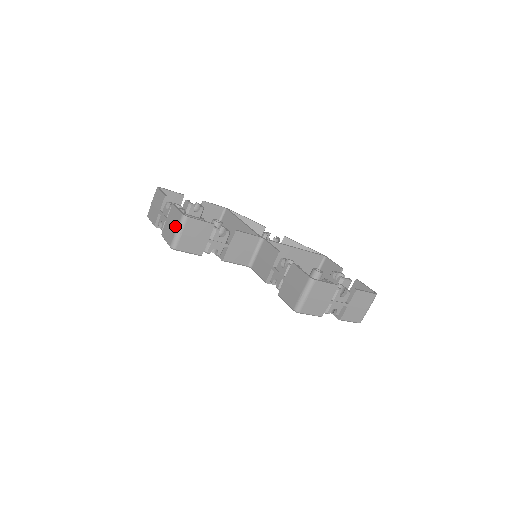
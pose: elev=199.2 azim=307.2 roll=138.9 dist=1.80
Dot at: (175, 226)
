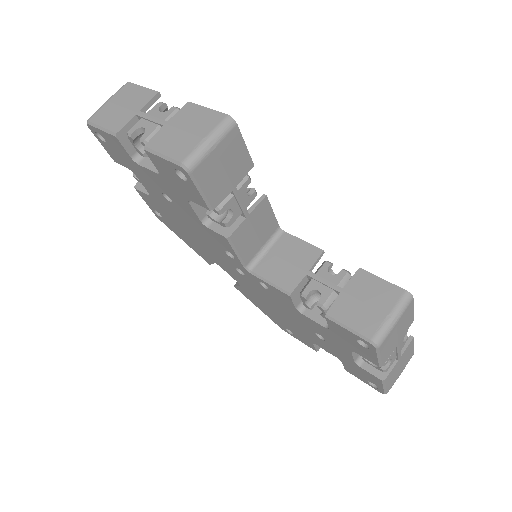
Dot at: (202, 131)
